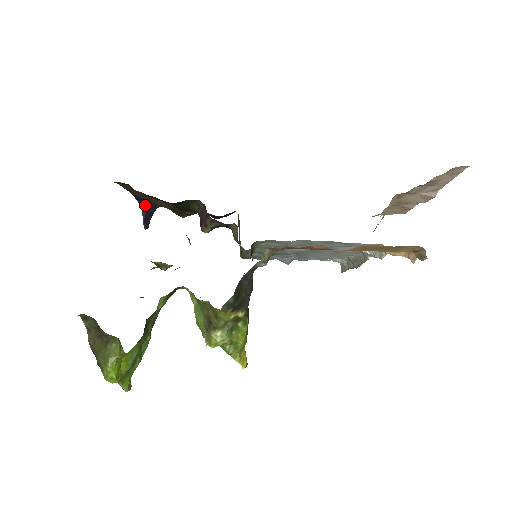
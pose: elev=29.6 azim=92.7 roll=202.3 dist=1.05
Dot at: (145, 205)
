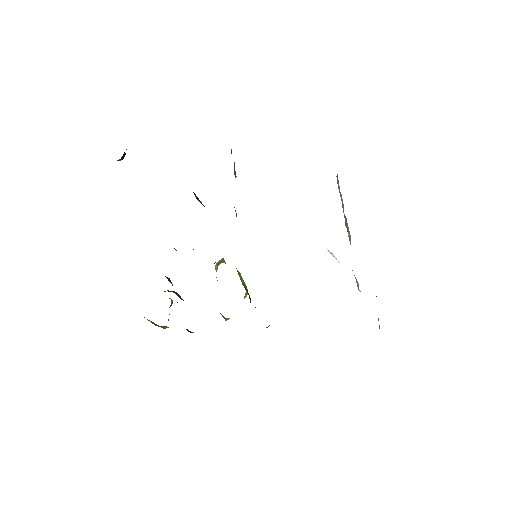
Dot at: occluded
